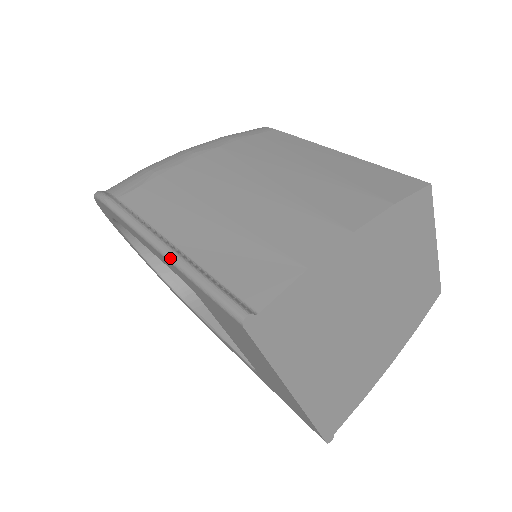
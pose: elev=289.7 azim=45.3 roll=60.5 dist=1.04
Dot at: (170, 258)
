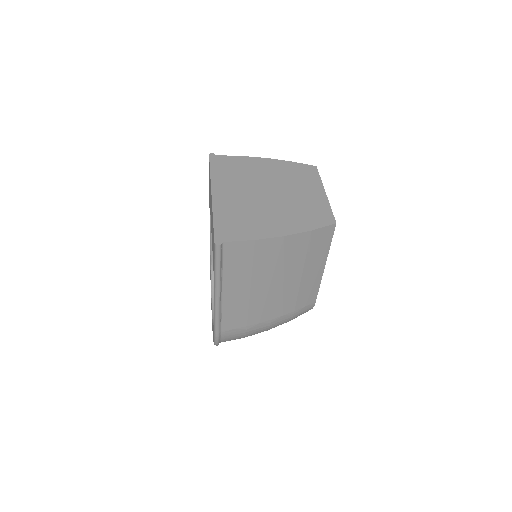
Dot at: occluded
